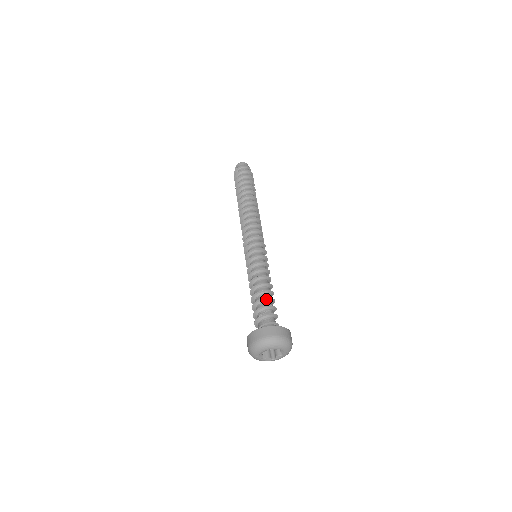
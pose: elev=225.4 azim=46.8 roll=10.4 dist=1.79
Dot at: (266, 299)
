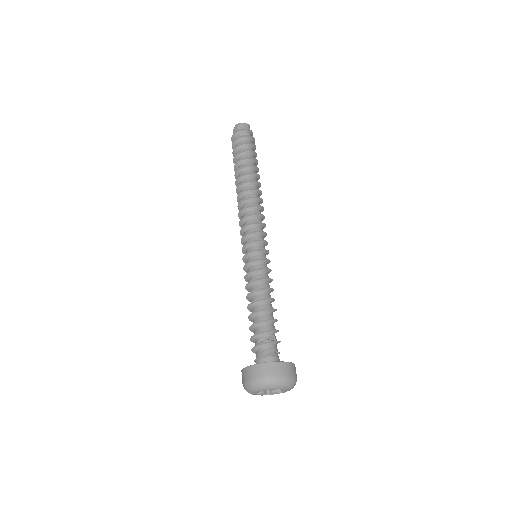
Dot at: (271, 320)
